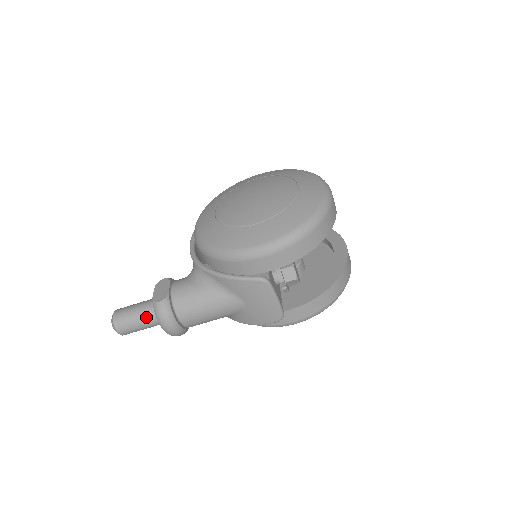
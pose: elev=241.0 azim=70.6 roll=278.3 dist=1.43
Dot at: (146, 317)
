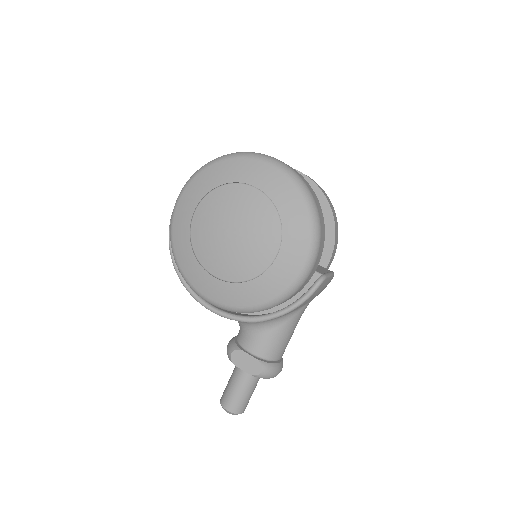
Dot at: (253, 385)
